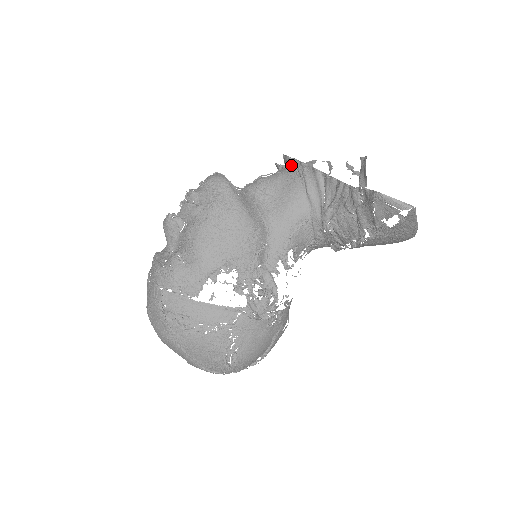
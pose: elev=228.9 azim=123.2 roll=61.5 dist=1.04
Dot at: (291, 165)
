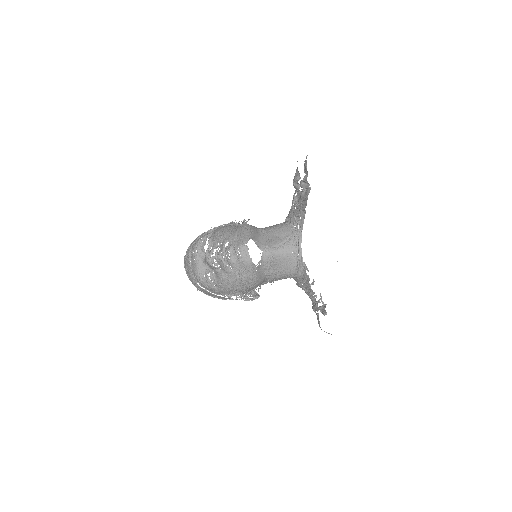
Dot at: (297, 245)
